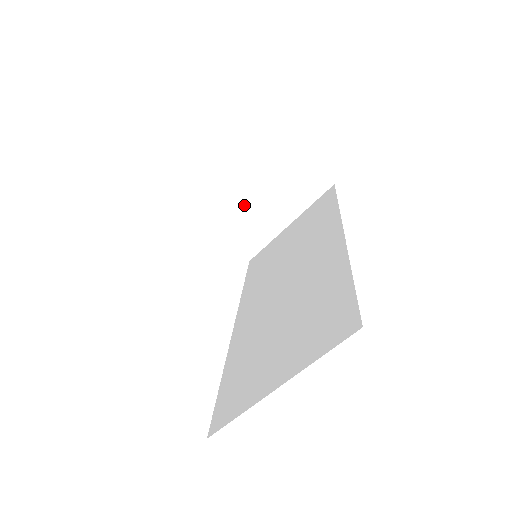
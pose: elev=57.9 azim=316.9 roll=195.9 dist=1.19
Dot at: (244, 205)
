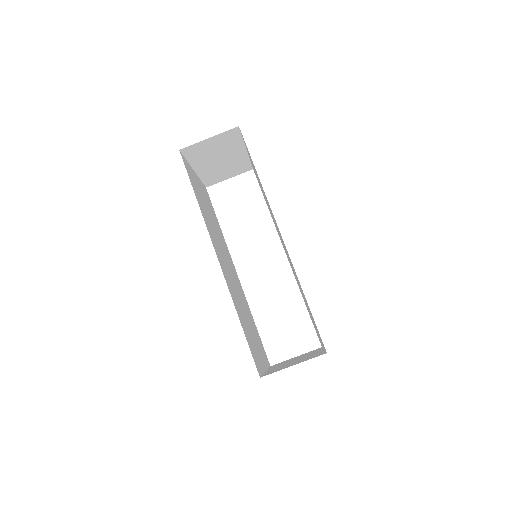
Dot at: (211, 171)
